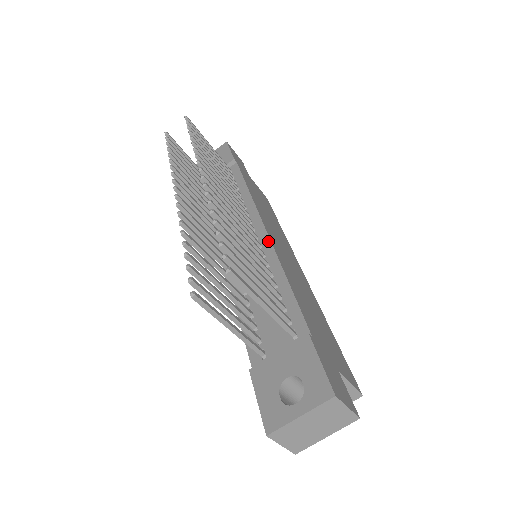
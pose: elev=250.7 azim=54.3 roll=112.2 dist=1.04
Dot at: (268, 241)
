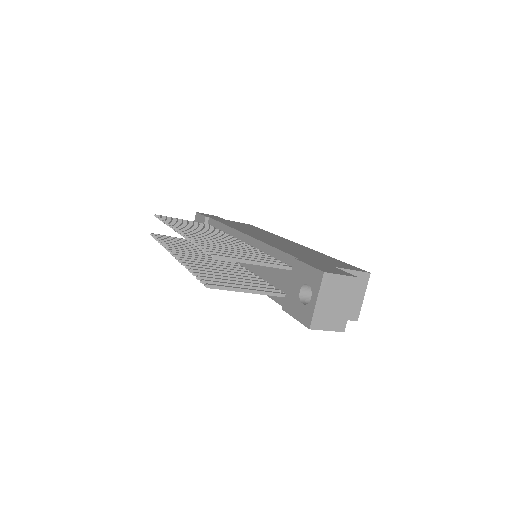
Dot at: (250, 238)
